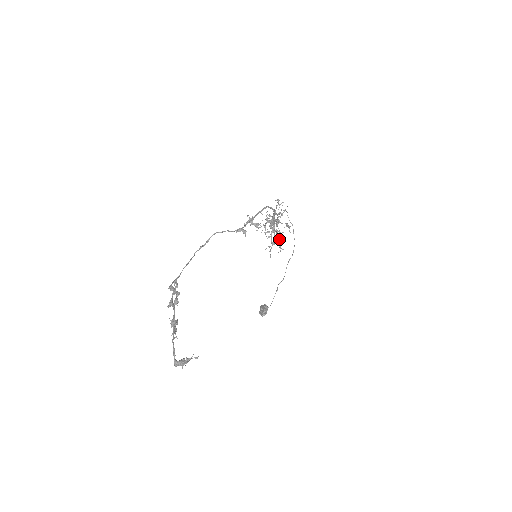
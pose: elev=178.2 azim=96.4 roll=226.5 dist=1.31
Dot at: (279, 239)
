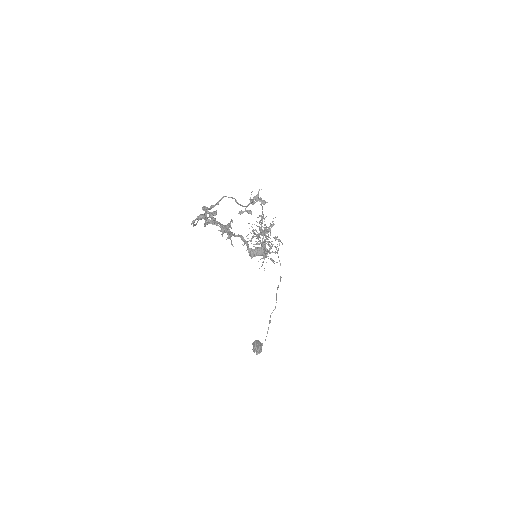
Dot at: (268, 256)
